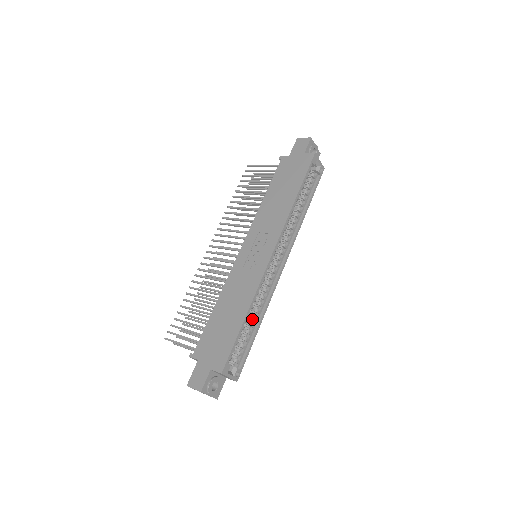
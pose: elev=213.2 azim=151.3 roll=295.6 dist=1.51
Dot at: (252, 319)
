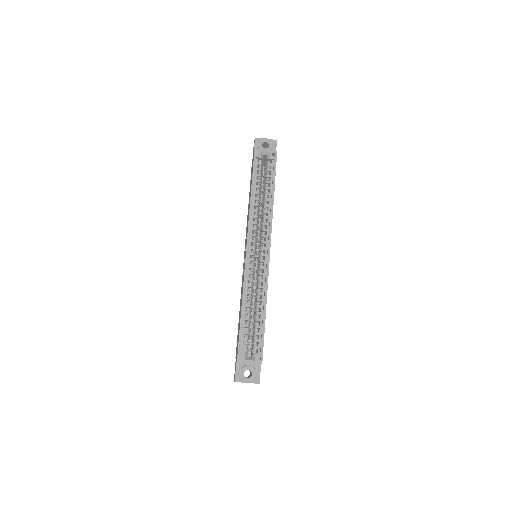
Dot at: (257, 308)
